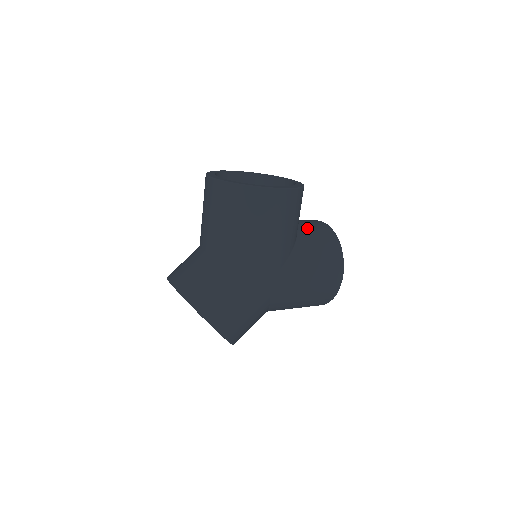
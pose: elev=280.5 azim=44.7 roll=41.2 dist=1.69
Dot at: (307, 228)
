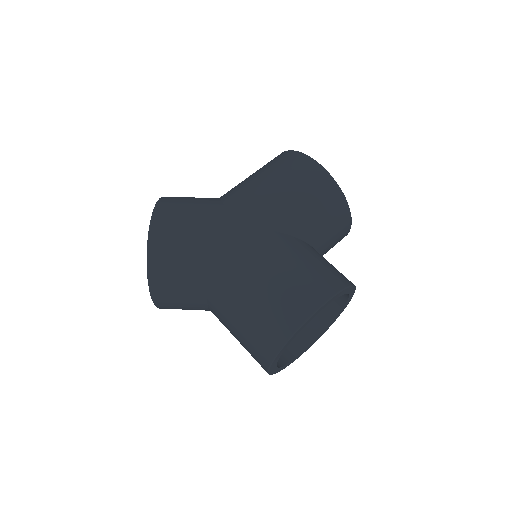
Dot at: occluded
